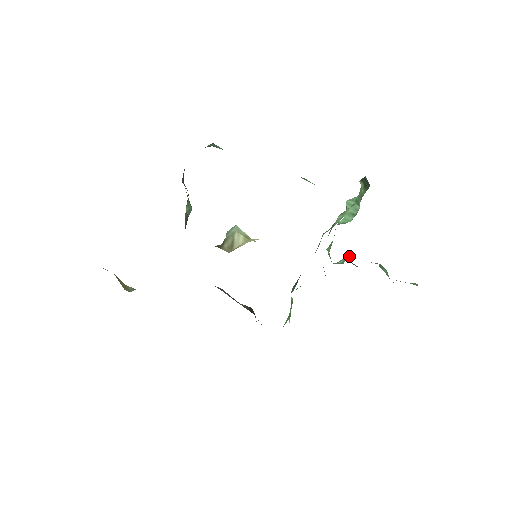
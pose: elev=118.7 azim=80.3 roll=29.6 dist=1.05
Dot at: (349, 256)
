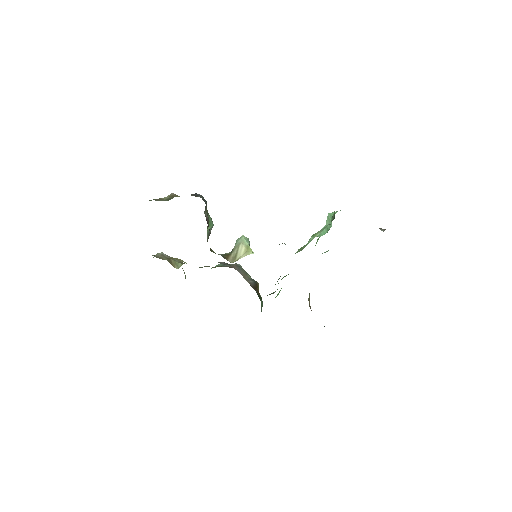
Dot at: occluded
